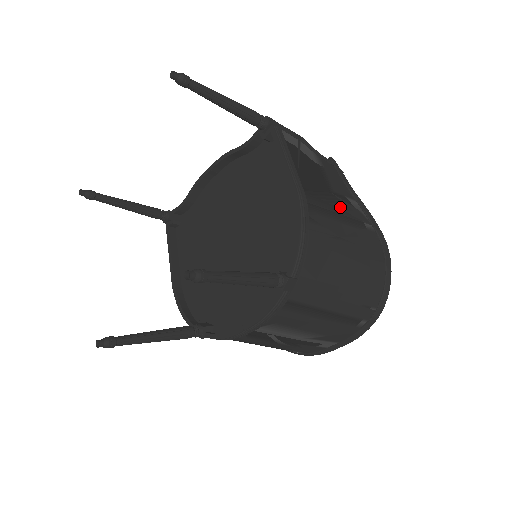
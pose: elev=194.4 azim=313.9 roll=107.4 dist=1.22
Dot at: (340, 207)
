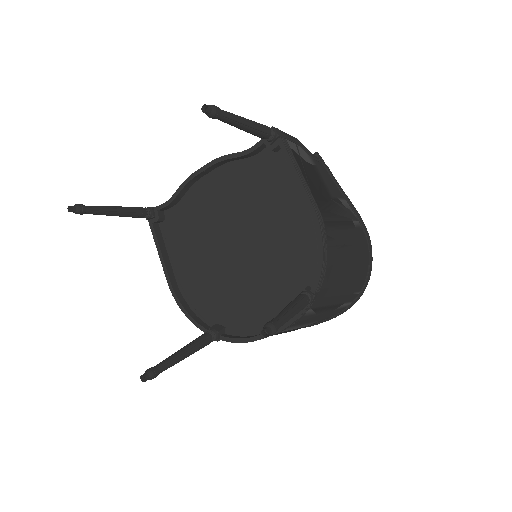
Dot at: (340, 213)
